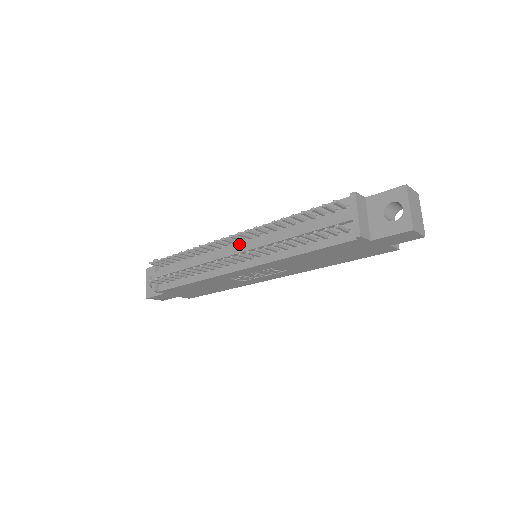
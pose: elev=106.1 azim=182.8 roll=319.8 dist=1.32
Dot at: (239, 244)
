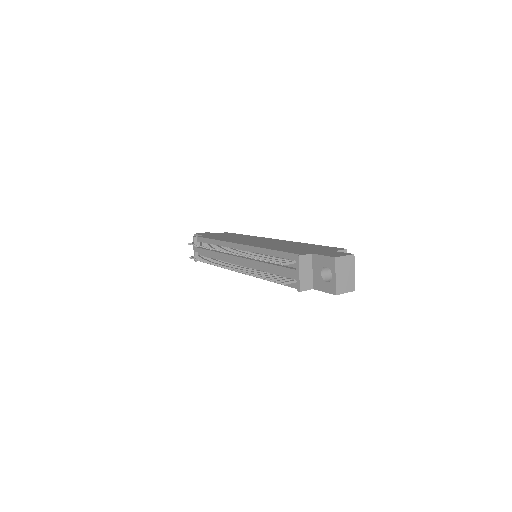
Dot at: occluded
